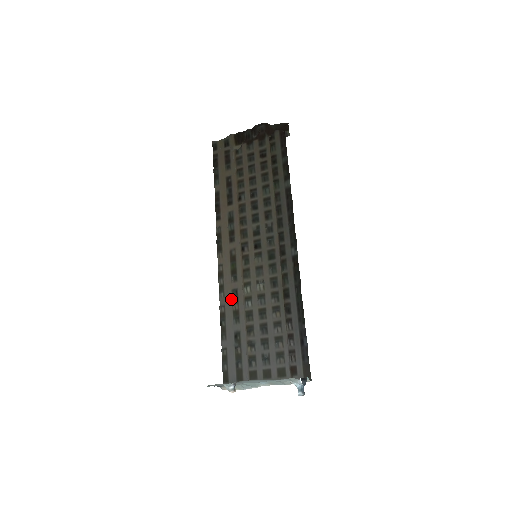
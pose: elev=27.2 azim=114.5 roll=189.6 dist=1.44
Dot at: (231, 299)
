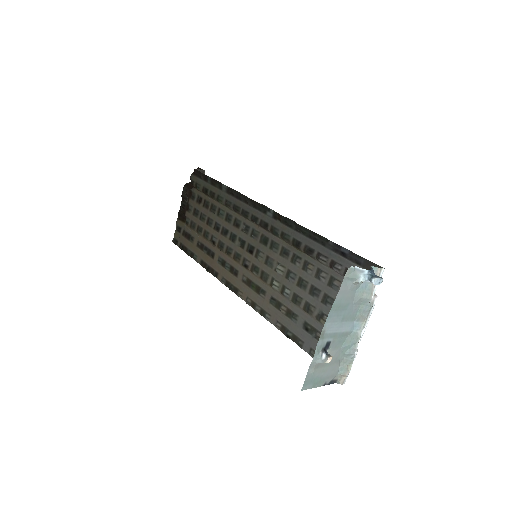
Dot at: (276, 309)
